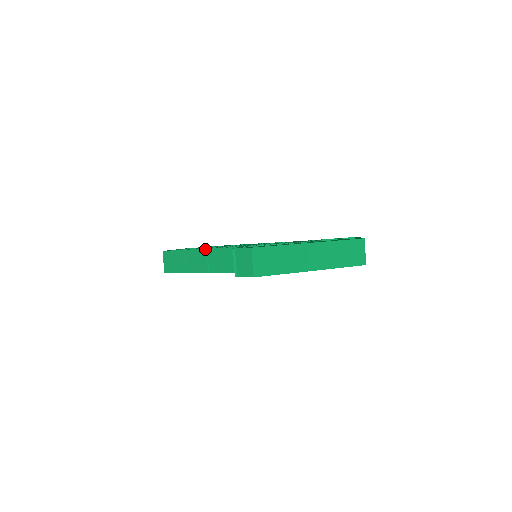
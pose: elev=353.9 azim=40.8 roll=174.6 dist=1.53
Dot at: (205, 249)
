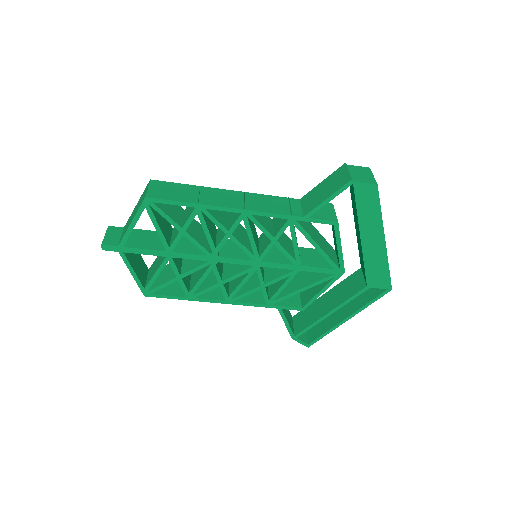
Dot at: (241, 191)
